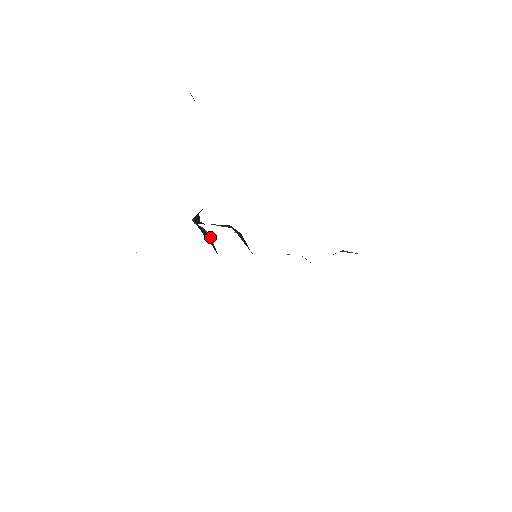
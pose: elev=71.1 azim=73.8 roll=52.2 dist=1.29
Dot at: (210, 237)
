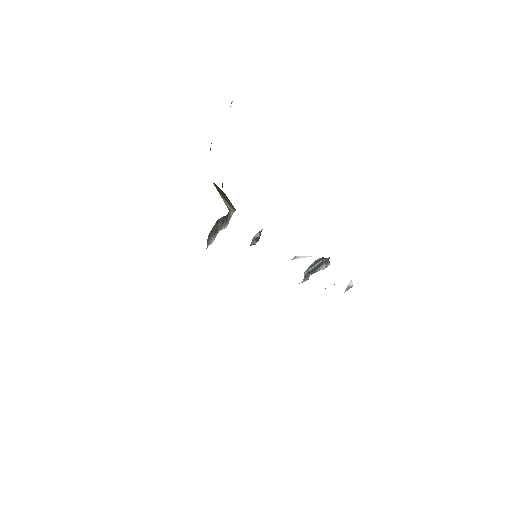
Dot at: occluded
